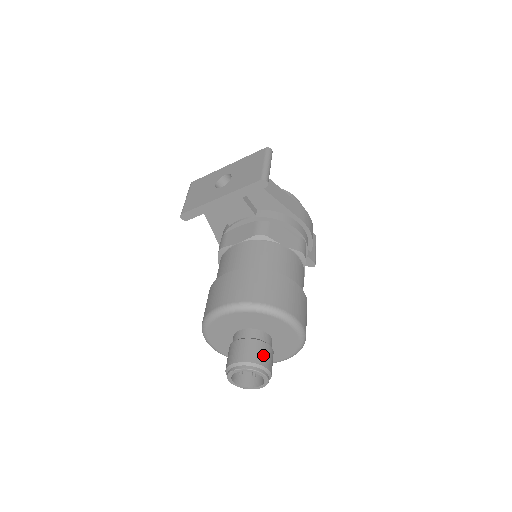
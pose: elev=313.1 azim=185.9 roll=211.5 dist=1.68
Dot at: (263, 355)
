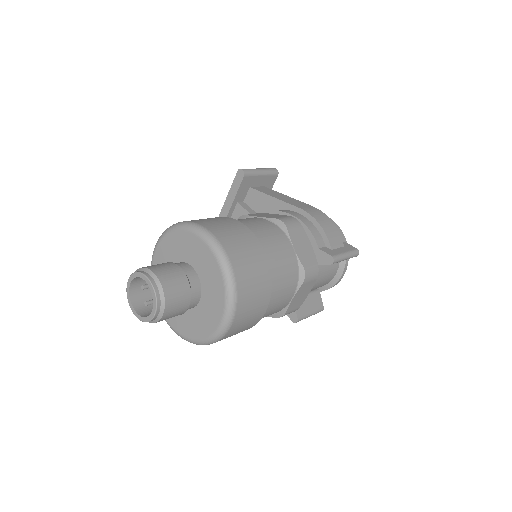
Dot at: (160, 266)
